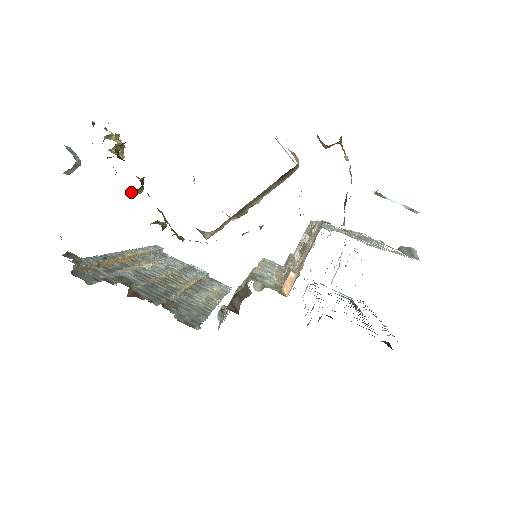
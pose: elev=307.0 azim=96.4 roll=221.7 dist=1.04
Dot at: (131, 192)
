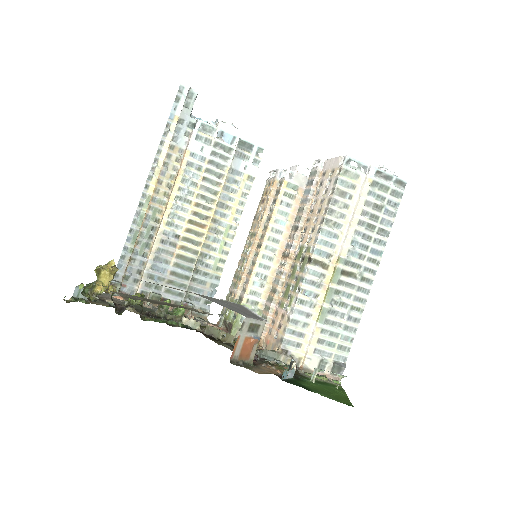
Dot at: (136, 312)
